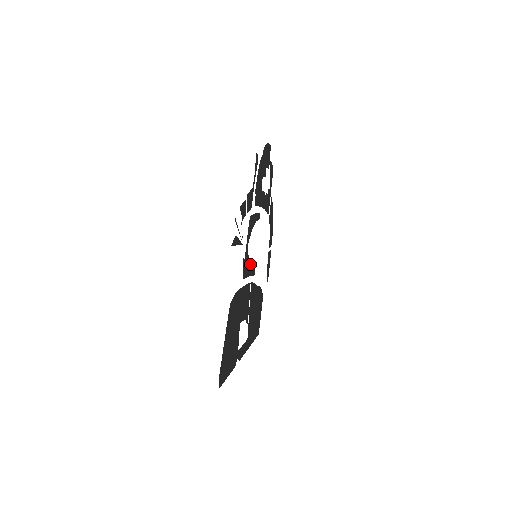
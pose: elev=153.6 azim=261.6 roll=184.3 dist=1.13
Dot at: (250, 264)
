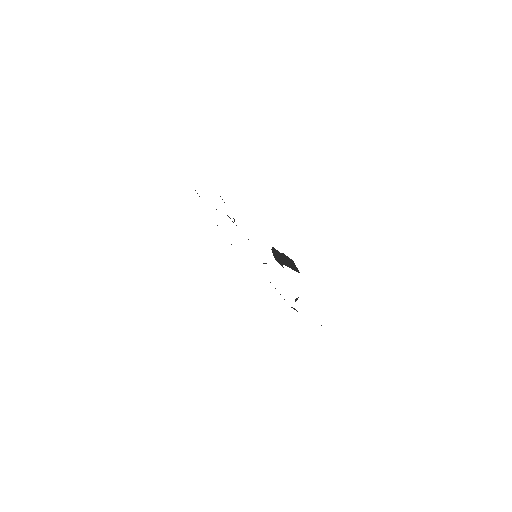
Dot at: occluded
